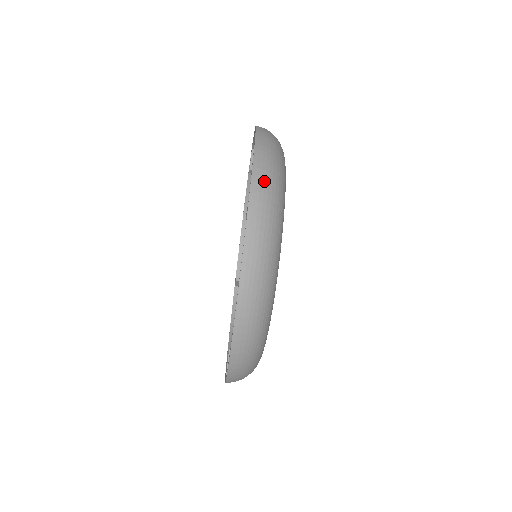
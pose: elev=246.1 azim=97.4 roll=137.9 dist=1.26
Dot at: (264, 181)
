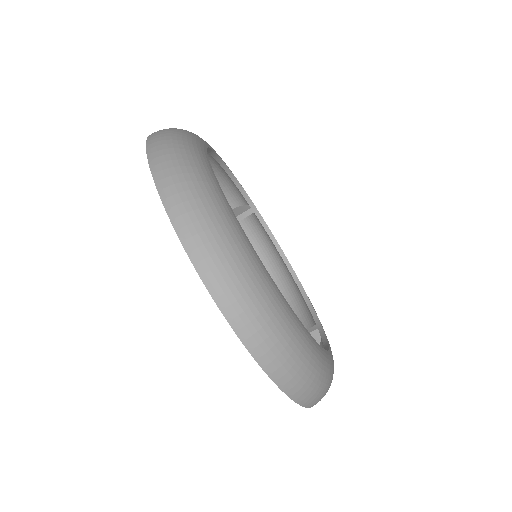
Dot at: (164, 129)
